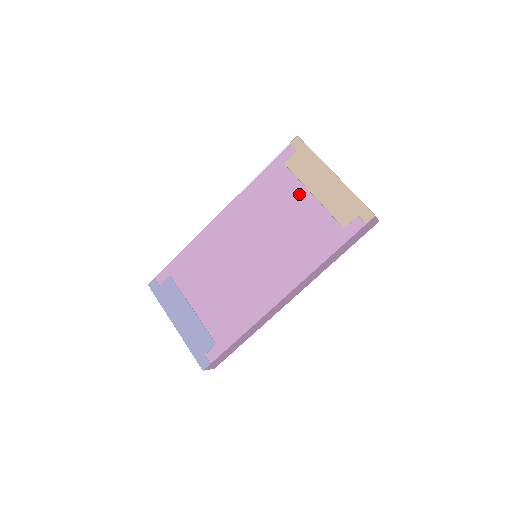
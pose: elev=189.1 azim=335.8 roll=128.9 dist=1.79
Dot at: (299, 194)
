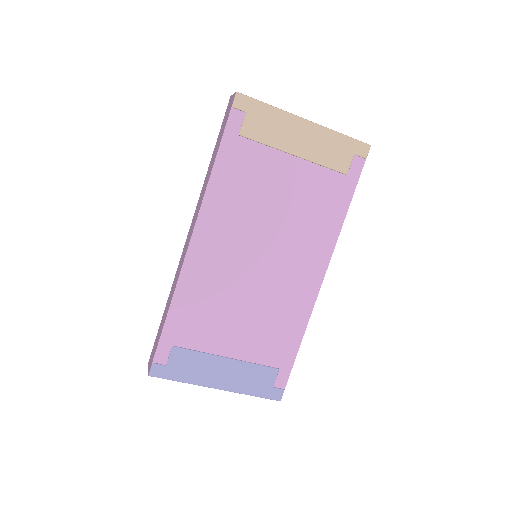
Dot at: (279, 163)
